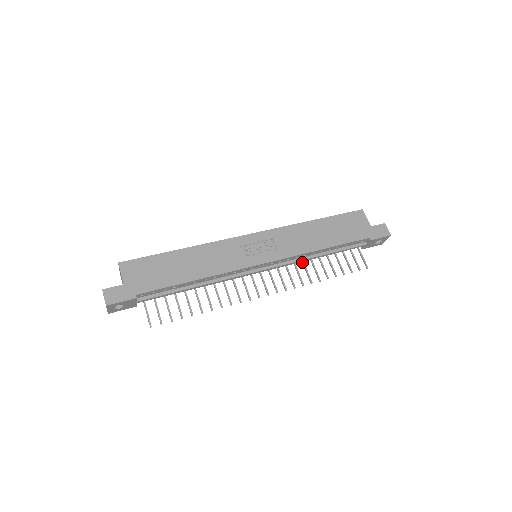
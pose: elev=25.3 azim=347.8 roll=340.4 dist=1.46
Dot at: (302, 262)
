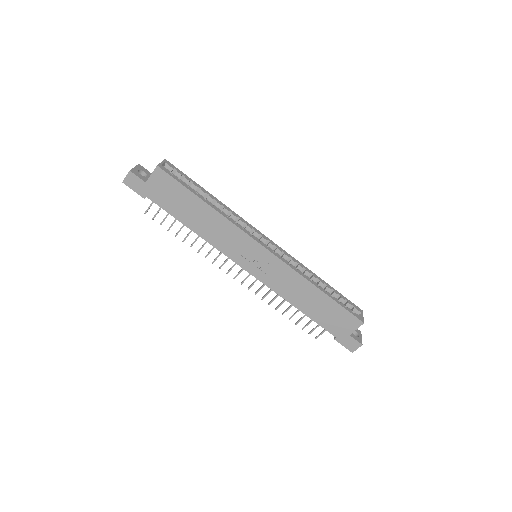
Dot at: occluded
